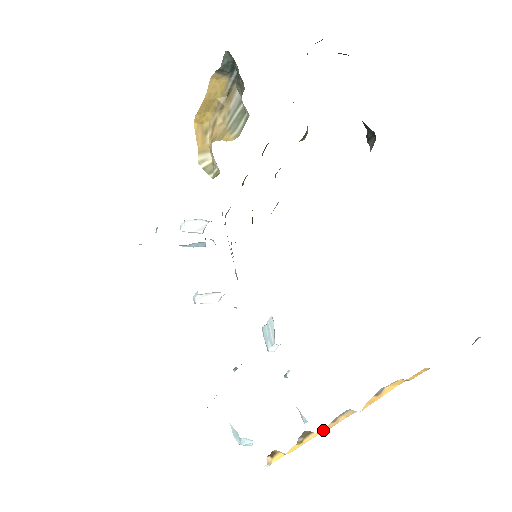
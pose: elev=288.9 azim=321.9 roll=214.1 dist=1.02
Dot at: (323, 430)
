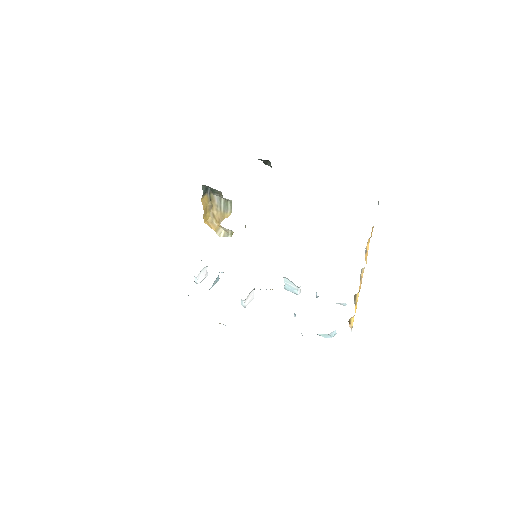
Dot at: (360, 288)
